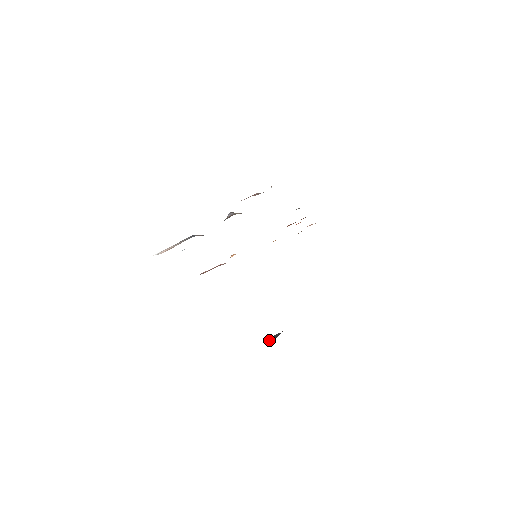
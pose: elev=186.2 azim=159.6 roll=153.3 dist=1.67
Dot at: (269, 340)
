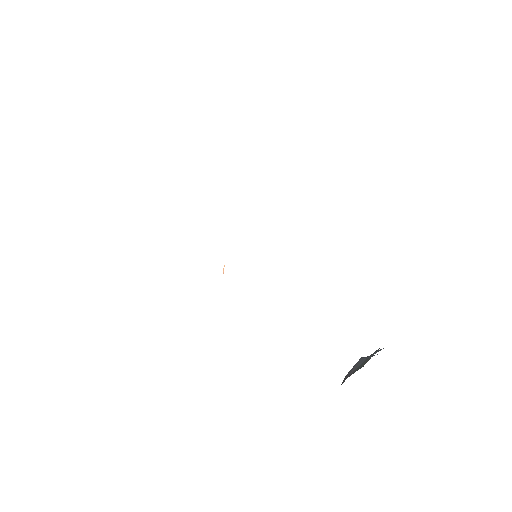
Dot at: occluded
